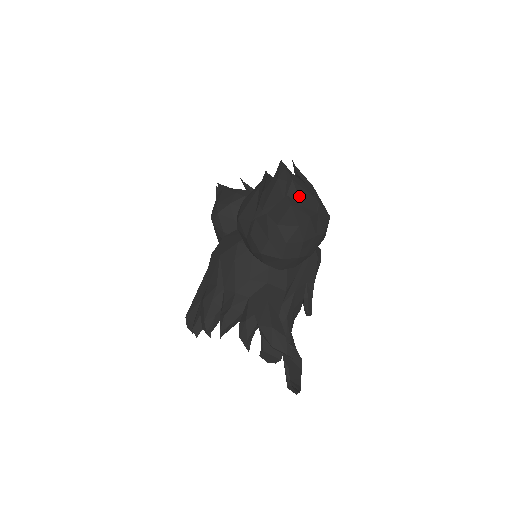
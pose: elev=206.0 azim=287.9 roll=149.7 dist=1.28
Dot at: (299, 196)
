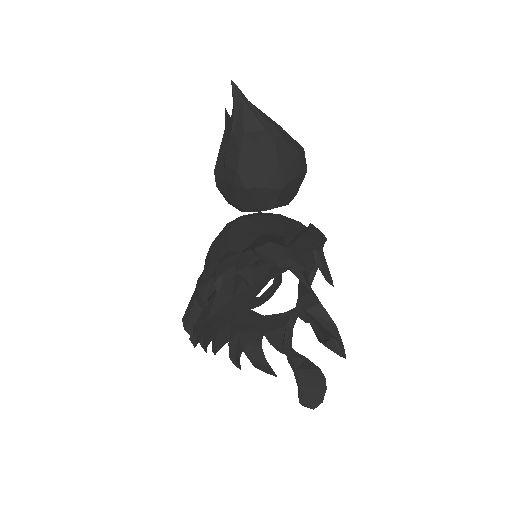
Dot at: (259, 113)
